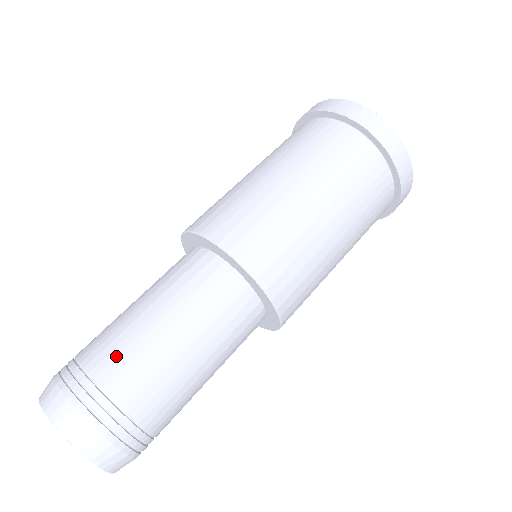
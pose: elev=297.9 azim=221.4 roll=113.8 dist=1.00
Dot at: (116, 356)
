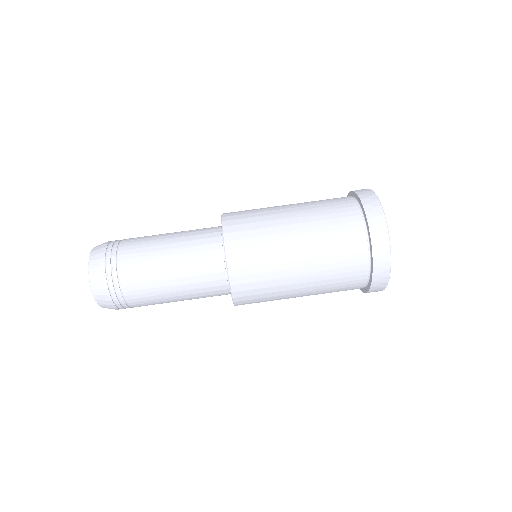
Dot at: (137, 279)
